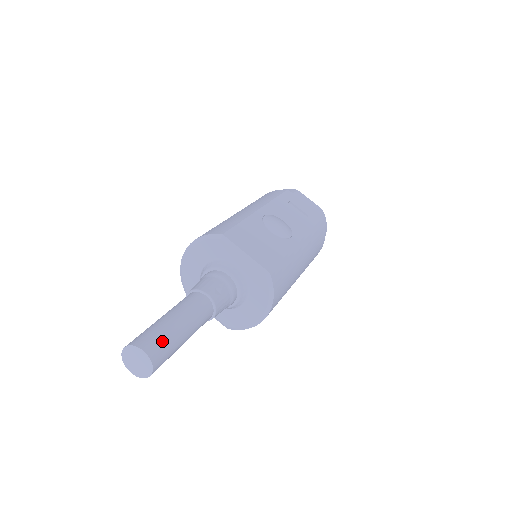
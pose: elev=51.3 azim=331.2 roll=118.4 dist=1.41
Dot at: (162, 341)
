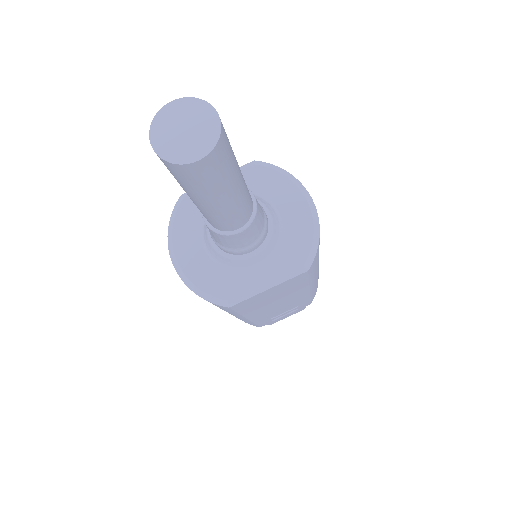
Dot at: occluded
